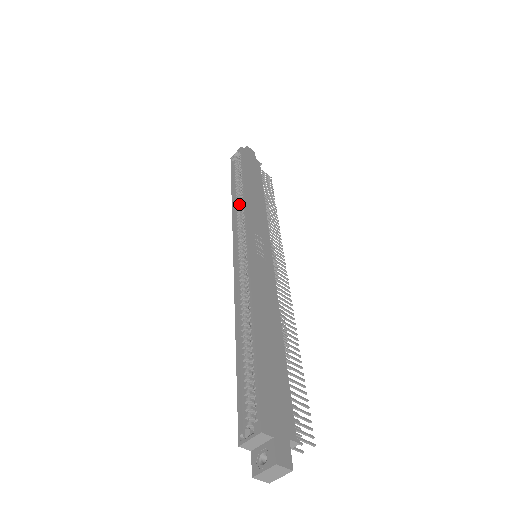
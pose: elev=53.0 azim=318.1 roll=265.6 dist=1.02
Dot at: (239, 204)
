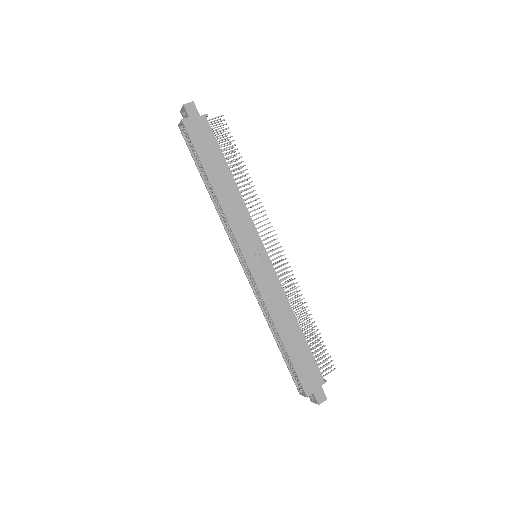
Dot at: (219, 205)
